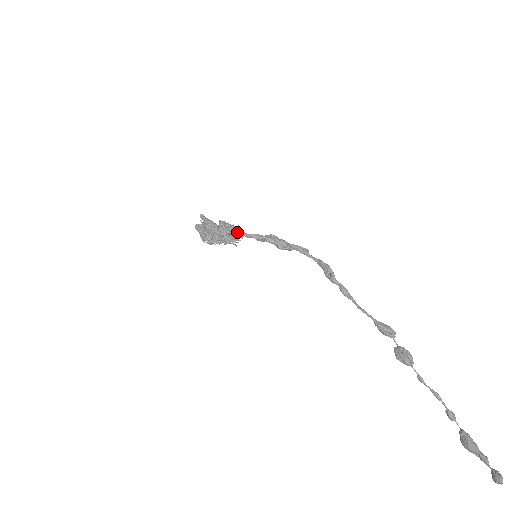
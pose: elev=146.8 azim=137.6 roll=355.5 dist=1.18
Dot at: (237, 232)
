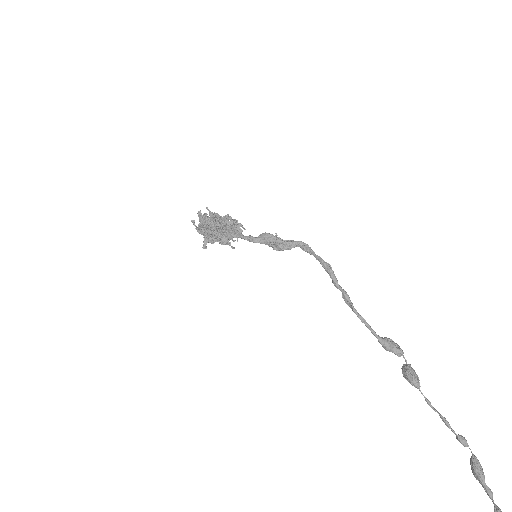
Dot at: (227, 240)
